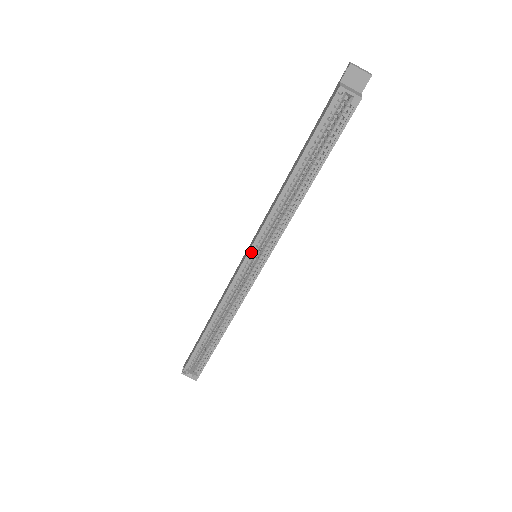
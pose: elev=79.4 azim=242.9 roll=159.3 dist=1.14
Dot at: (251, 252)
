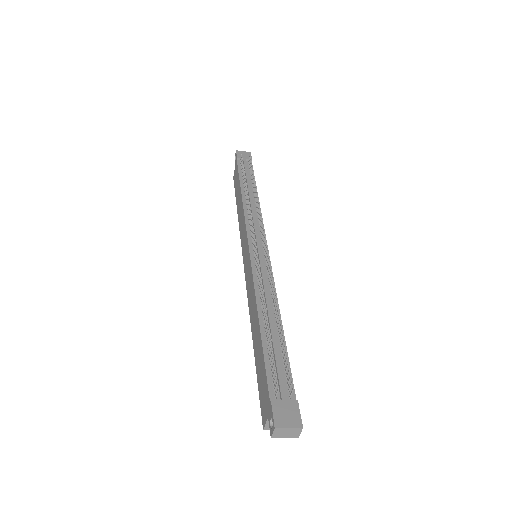
Dot at: occluded
